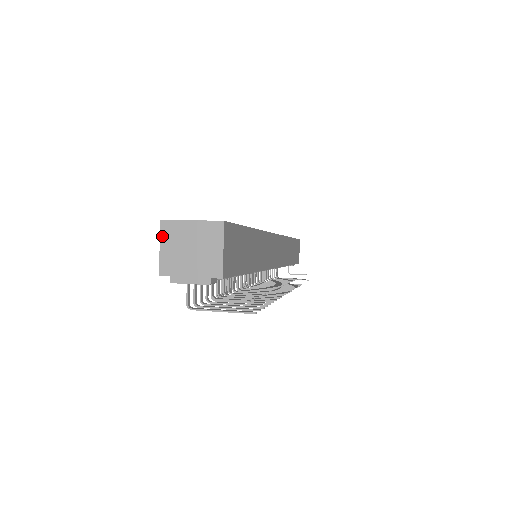
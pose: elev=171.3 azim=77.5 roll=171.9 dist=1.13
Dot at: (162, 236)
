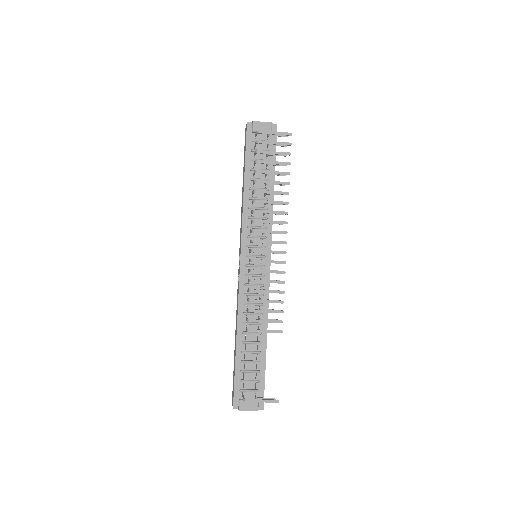
Dot at: occluded
